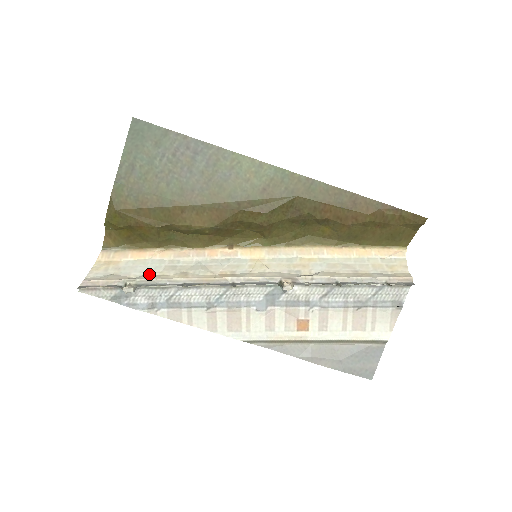
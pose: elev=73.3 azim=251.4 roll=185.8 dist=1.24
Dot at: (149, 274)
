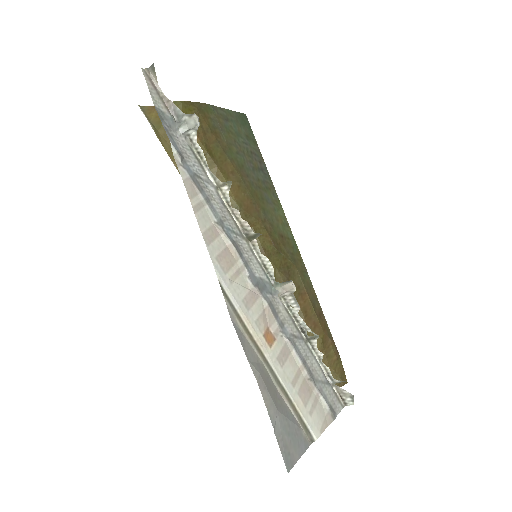
Dot at: occluded
